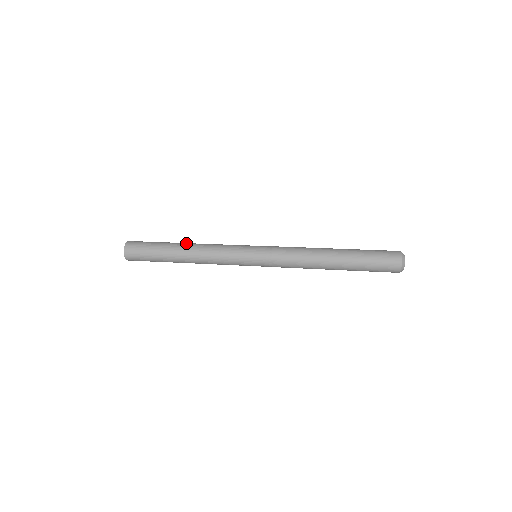
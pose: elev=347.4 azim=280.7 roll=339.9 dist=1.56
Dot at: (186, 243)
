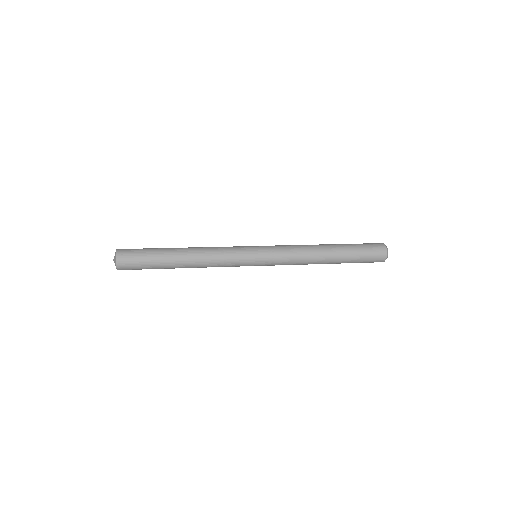
Dot at: occluded
